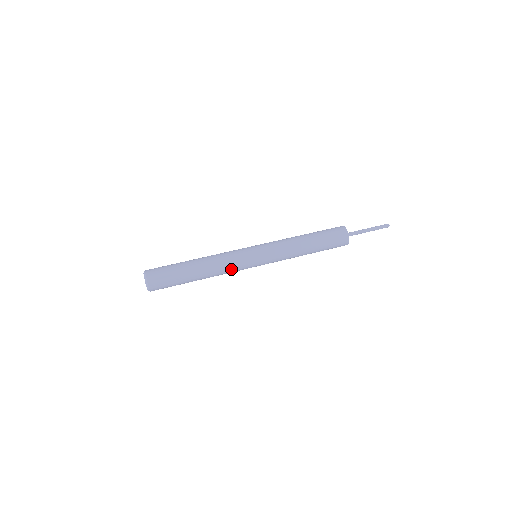
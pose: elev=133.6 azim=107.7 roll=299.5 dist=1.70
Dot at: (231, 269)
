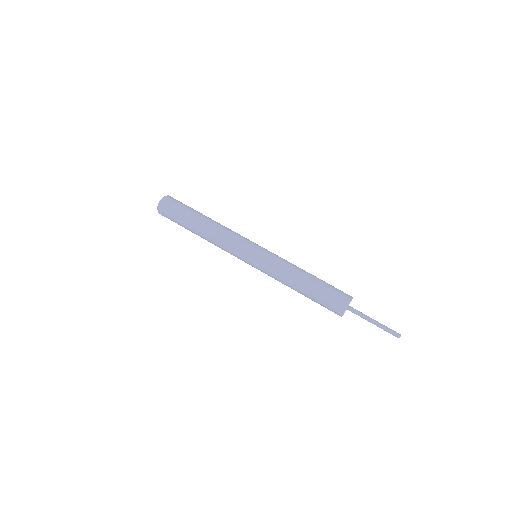
Dot at: (225, 249)
